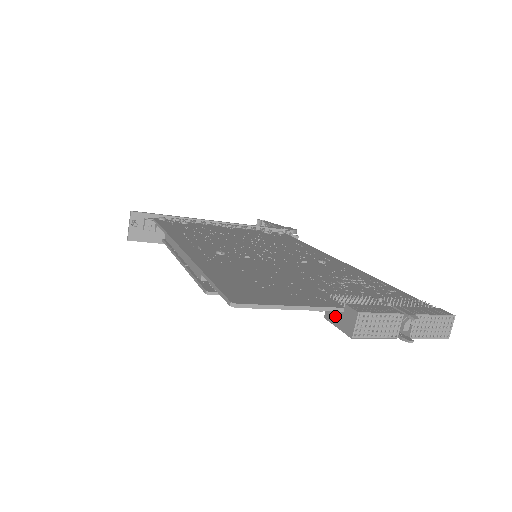
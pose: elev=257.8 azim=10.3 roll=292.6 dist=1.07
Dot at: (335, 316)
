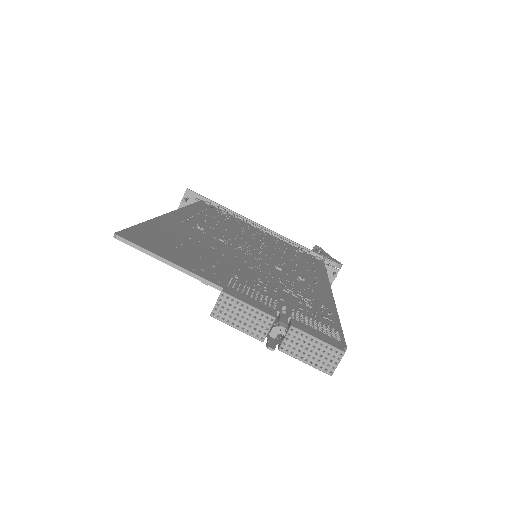
Dot at: occluded
